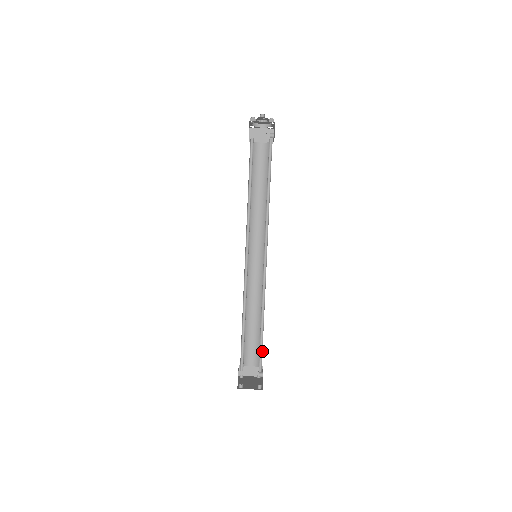
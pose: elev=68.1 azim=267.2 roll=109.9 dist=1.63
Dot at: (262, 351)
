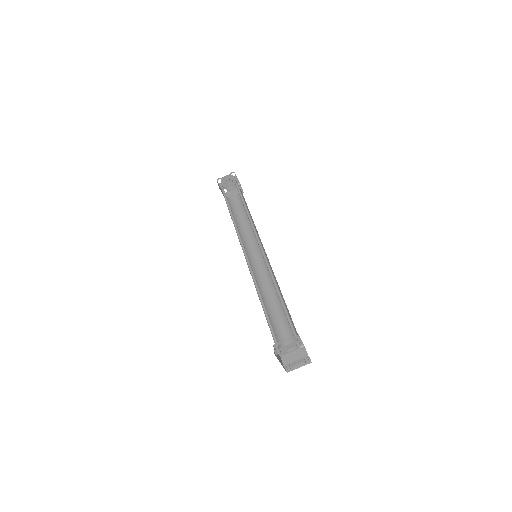
Dot at: (290, 318)
